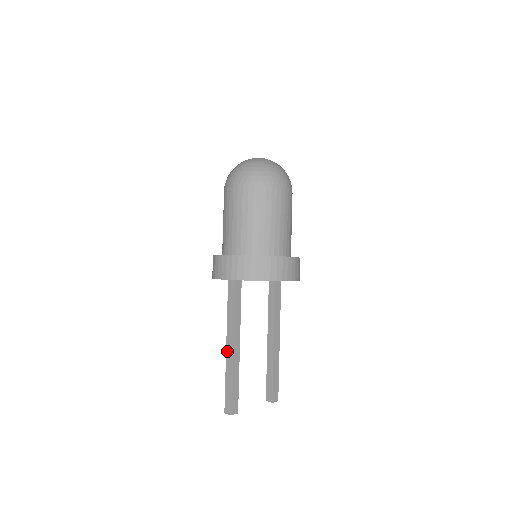
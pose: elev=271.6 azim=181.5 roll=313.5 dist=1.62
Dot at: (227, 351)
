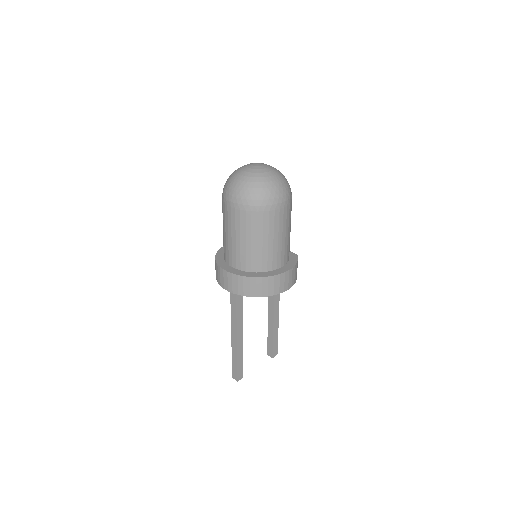
Dot at: (232, 338)
